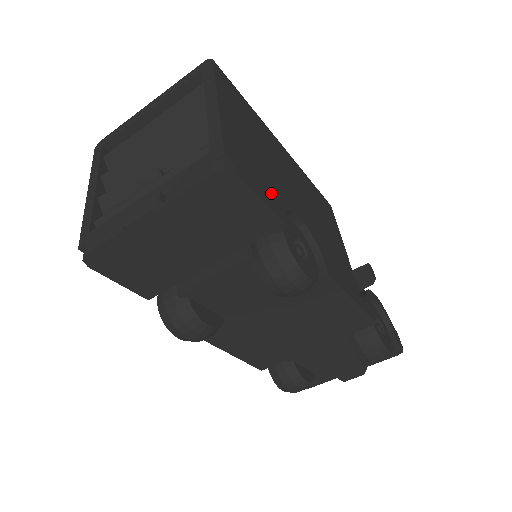
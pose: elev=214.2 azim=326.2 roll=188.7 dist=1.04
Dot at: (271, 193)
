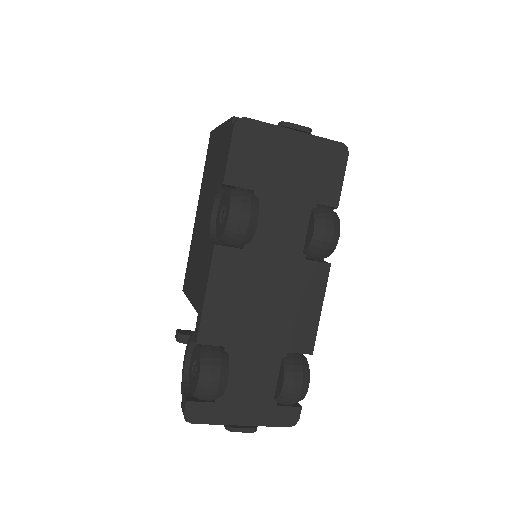
Dot at: occluded
